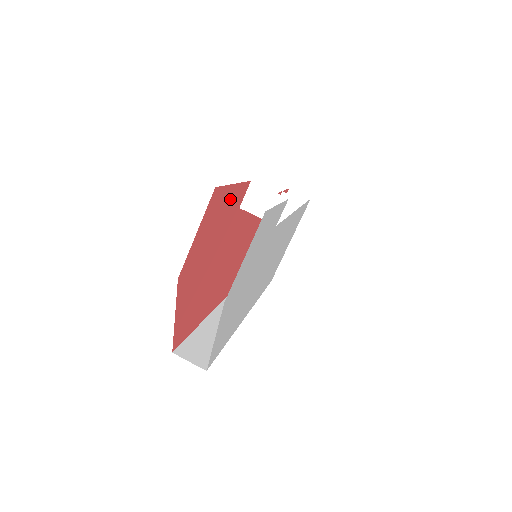
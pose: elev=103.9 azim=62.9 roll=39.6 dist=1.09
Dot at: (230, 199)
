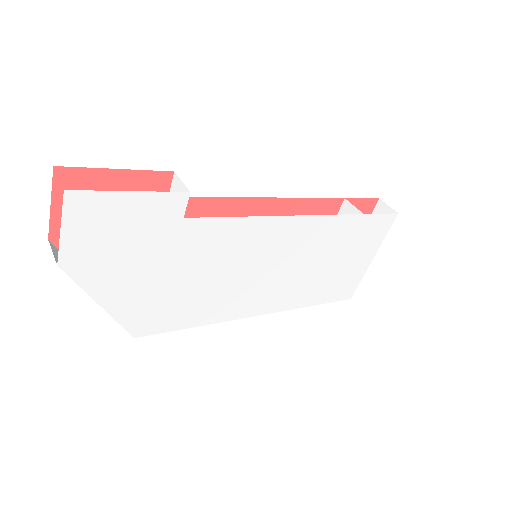
Dot at: (122, 183)
